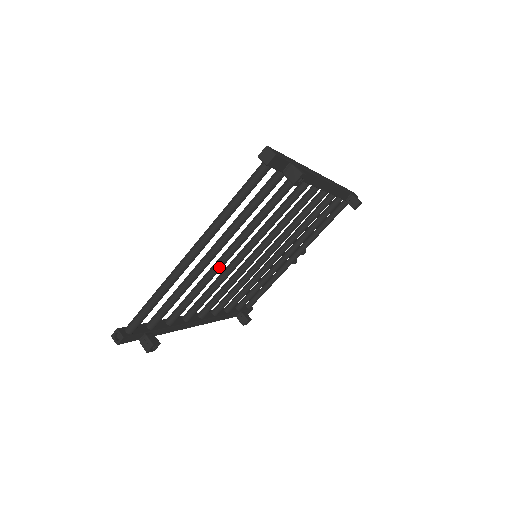
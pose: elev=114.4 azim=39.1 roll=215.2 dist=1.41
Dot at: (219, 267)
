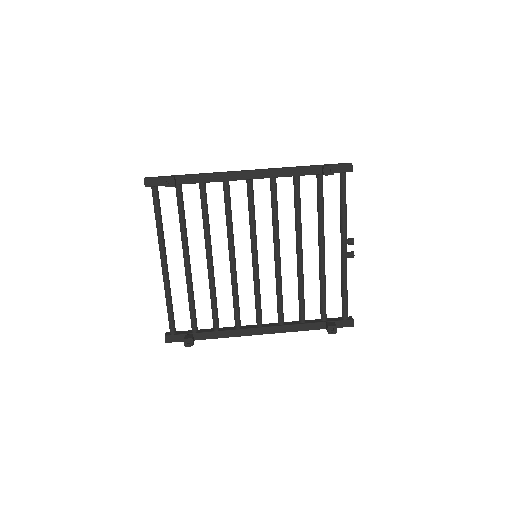
Dot at: (209, 270)
